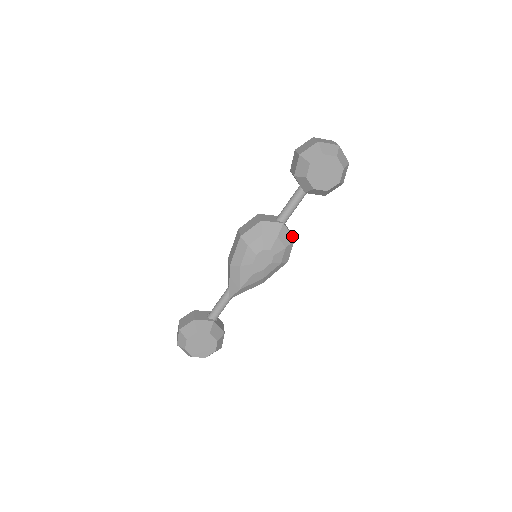
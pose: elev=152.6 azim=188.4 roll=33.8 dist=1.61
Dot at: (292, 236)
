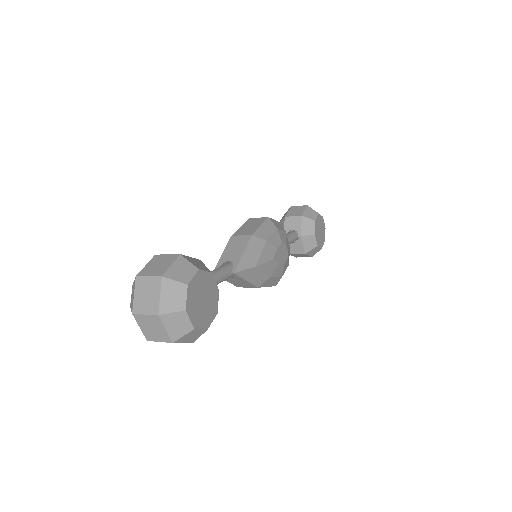
Dot at: occluded
